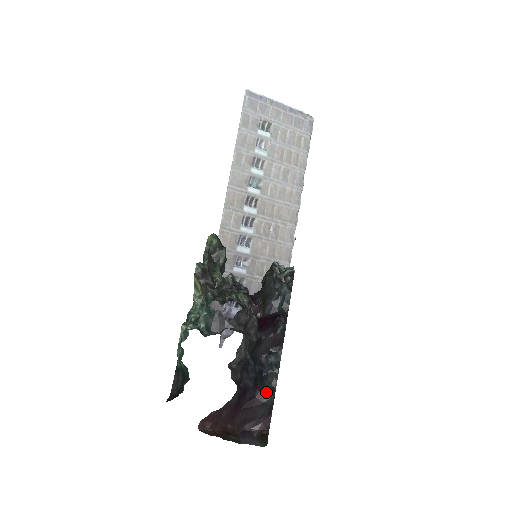
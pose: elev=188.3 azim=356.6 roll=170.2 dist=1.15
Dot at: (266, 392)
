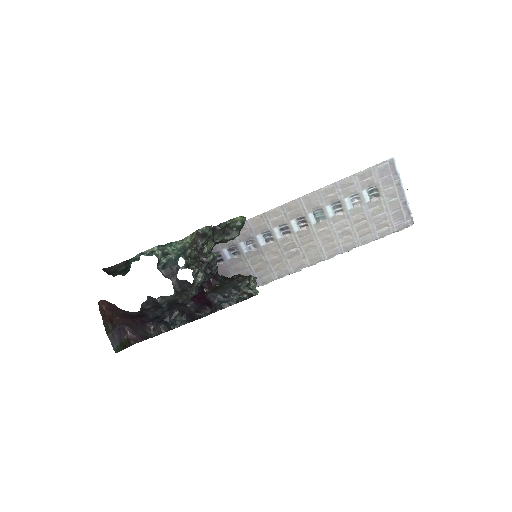
Dot at: (154, 329)
